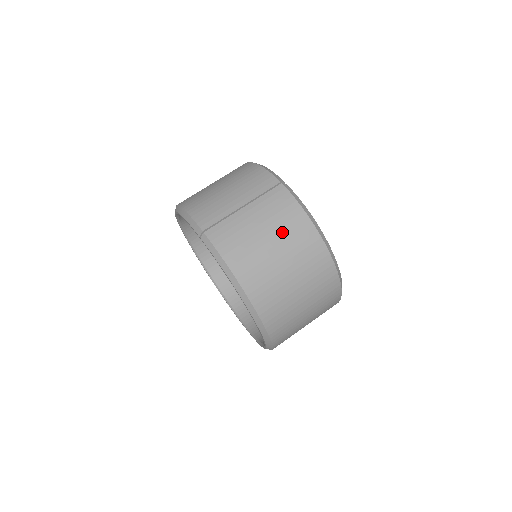
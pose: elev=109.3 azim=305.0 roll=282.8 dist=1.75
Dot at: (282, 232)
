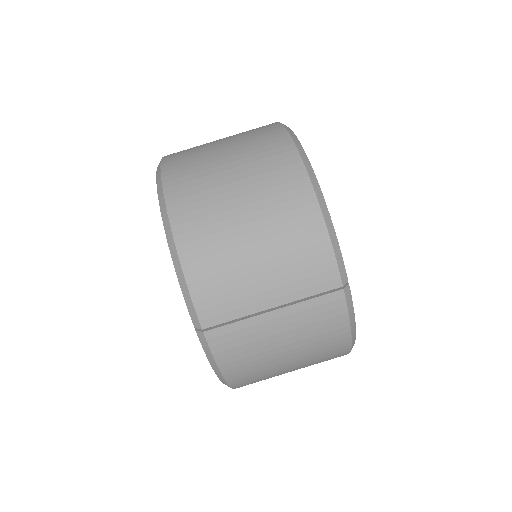
Dot at: (308, 349)
